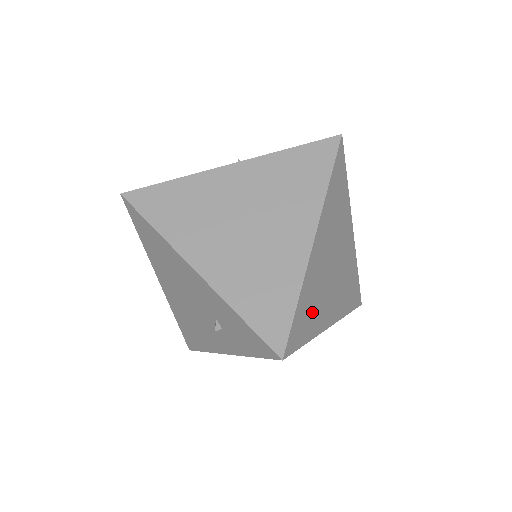
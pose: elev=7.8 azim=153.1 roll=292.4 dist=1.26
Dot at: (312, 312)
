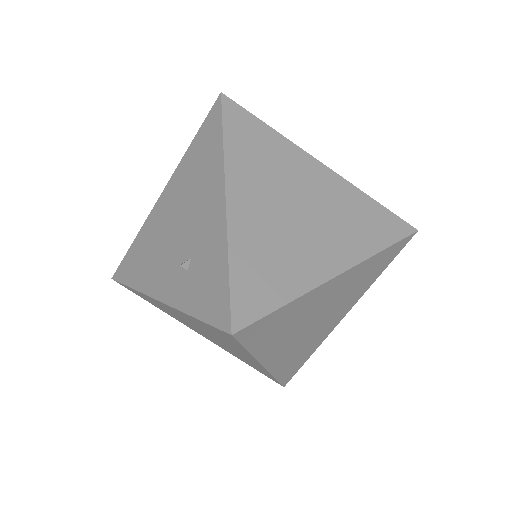
Dot at: (277, 332)
